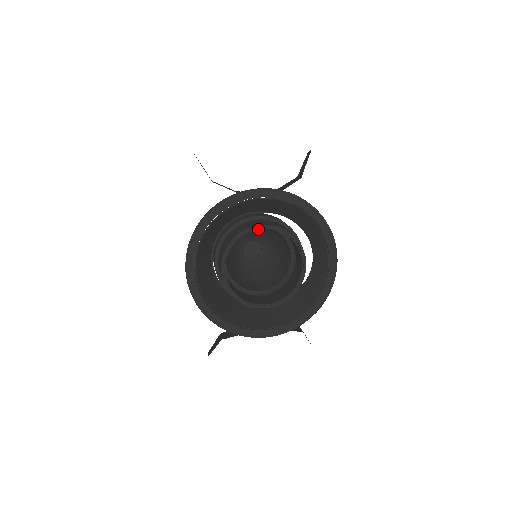
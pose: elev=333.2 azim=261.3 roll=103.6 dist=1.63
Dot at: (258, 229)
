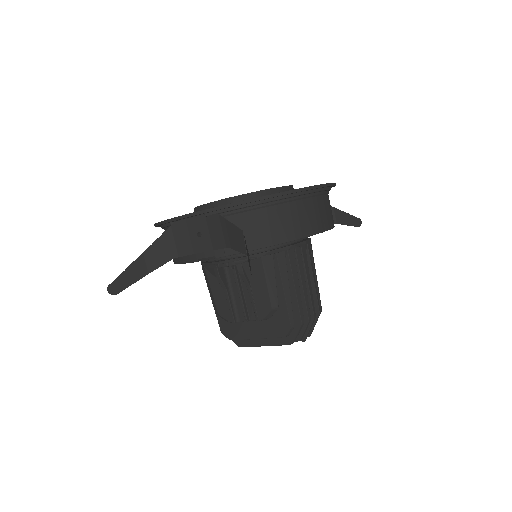
Dot at: occluded
